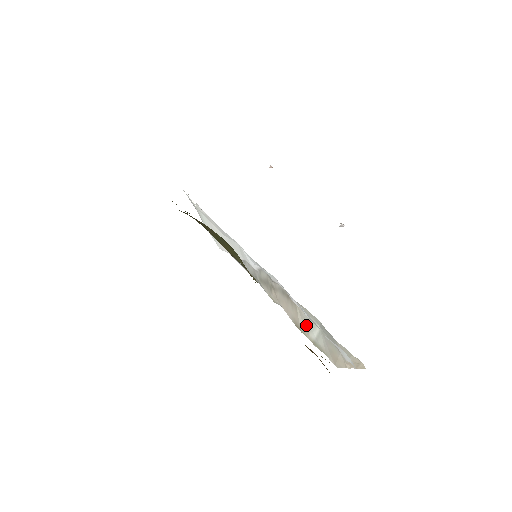
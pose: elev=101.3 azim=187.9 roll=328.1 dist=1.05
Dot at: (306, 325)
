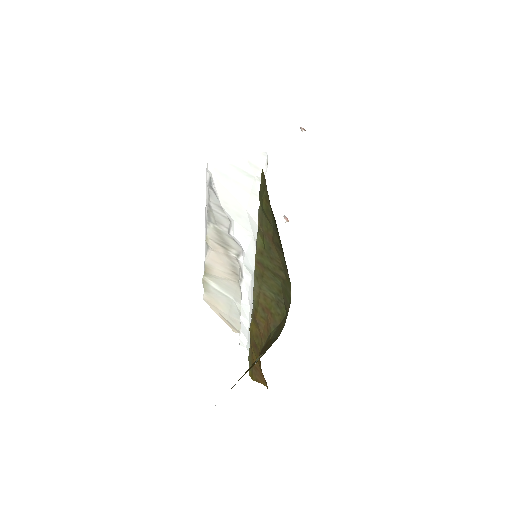
Dot at: (220, 282)
